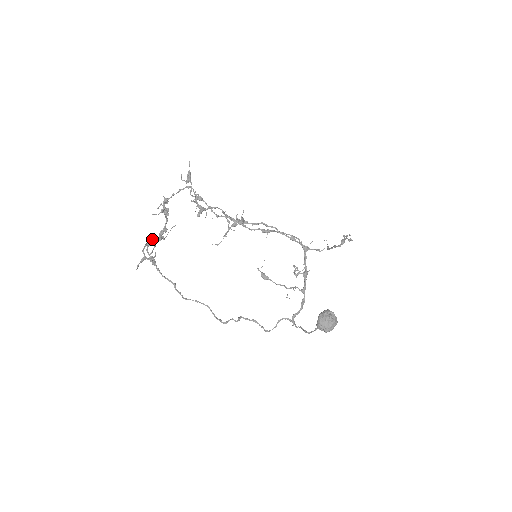
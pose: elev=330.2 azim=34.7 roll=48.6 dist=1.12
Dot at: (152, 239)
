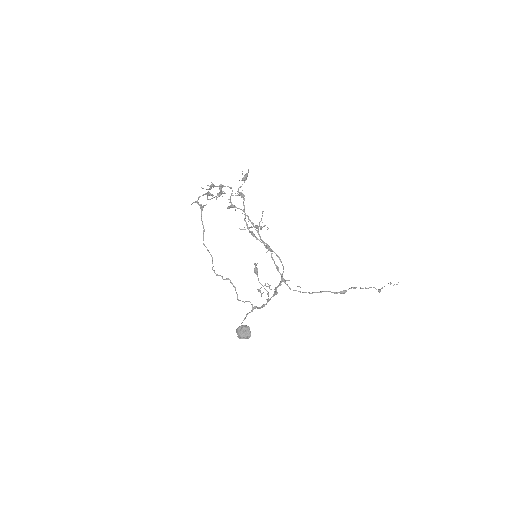
Dot at: (209, 194)
